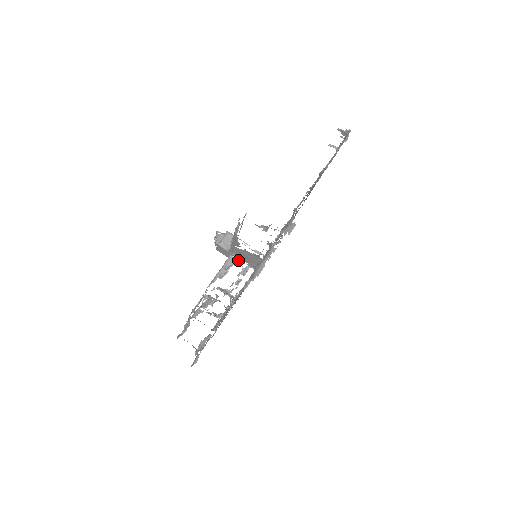
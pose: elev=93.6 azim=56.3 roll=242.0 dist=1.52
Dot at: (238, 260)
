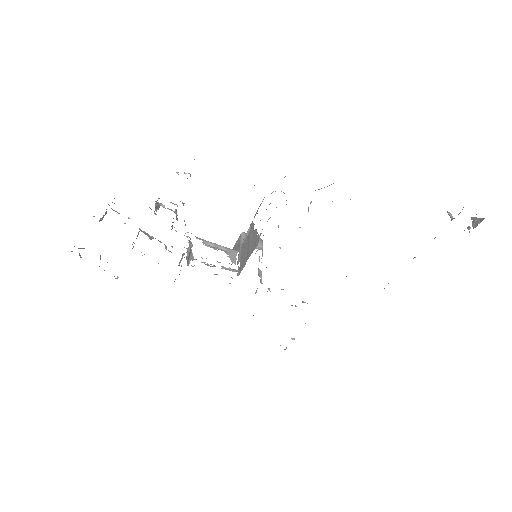
Dot at: occluded
